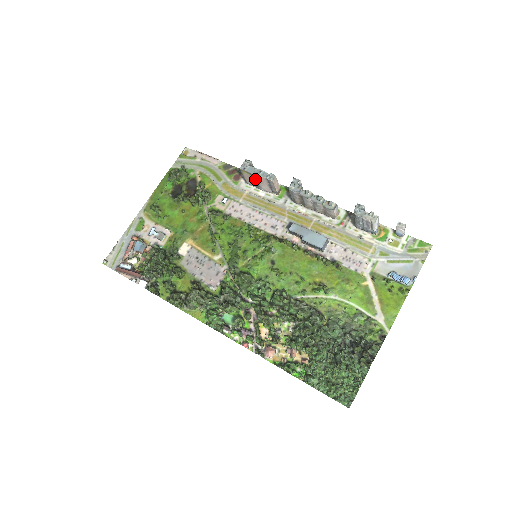
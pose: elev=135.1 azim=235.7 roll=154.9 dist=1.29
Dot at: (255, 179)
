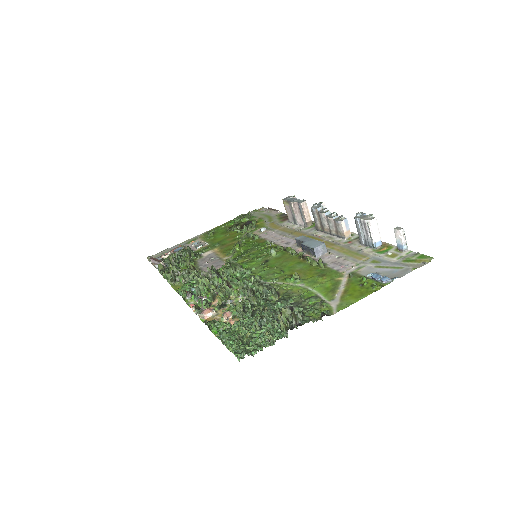
Dot at: (291, 208)
